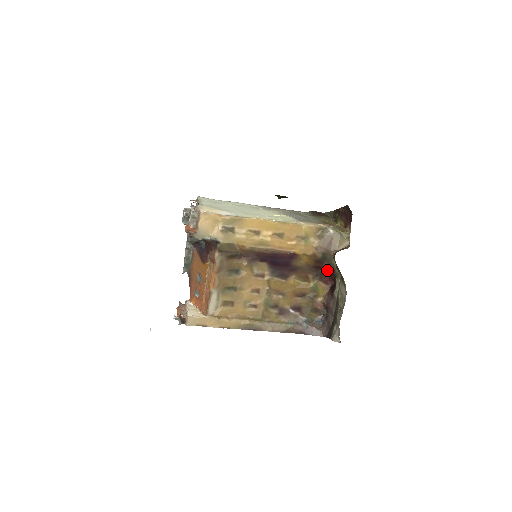
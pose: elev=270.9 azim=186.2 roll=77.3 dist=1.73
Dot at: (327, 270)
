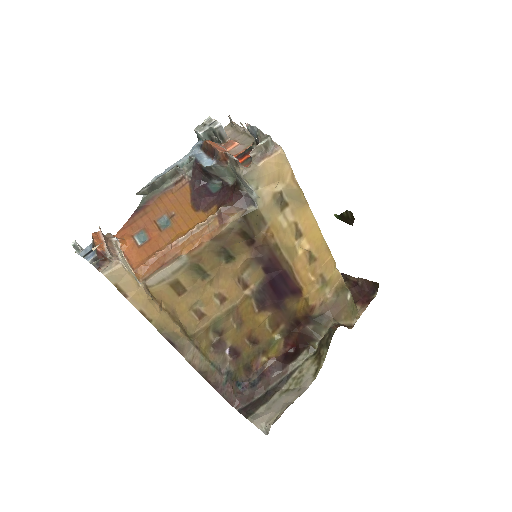
Dot at: (304, 333)
